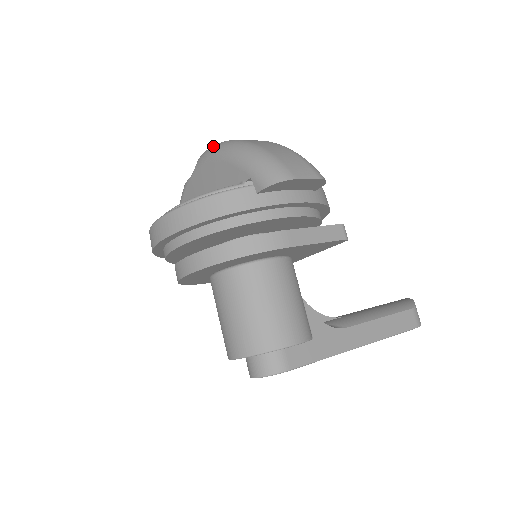
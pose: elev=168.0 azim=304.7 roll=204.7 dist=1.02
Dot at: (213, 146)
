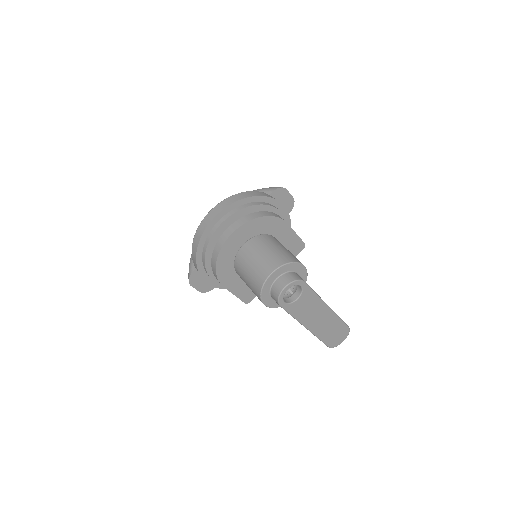
Dot at: occluded
